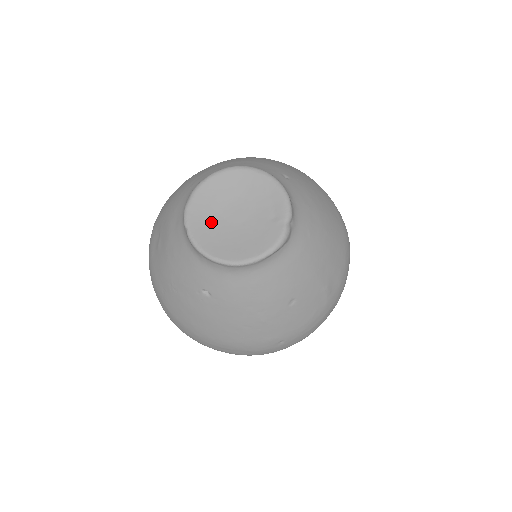
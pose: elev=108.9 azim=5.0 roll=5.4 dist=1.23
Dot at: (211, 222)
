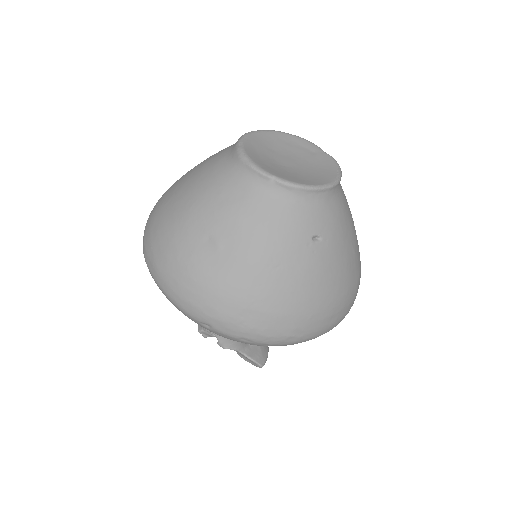
Dot at: (280, 170)
